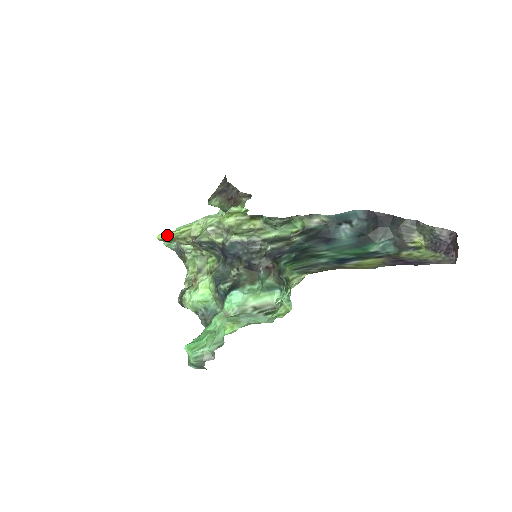
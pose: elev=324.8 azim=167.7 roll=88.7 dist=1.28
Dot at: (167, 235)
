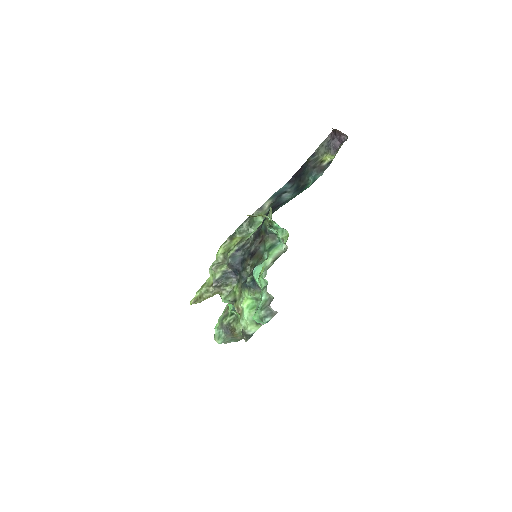
Dot at: (194, 297)
